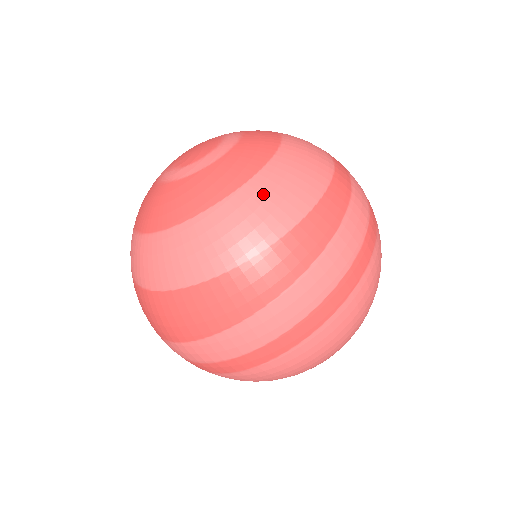
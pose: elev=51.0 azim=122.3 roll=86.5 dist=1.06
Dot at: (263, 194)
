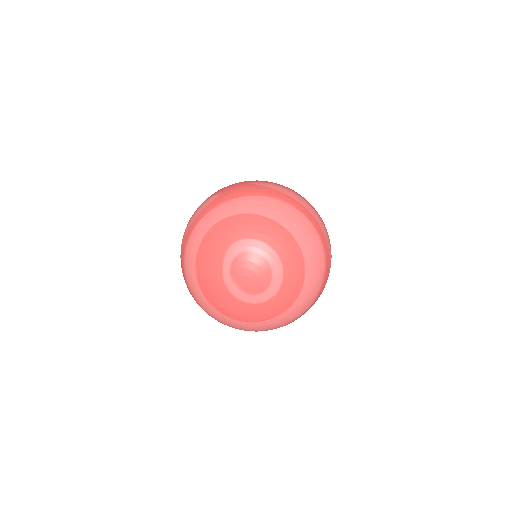
Dot at: (293, 312)
